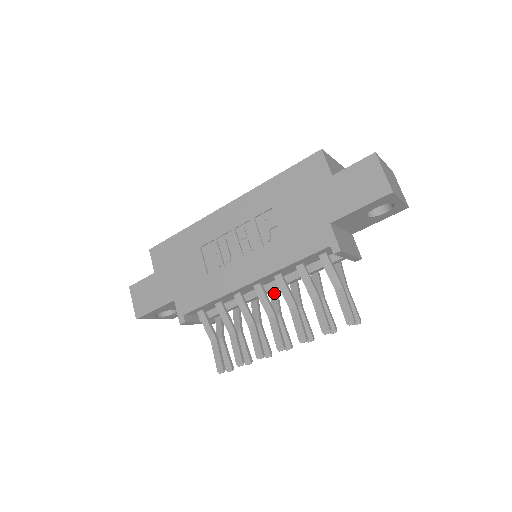
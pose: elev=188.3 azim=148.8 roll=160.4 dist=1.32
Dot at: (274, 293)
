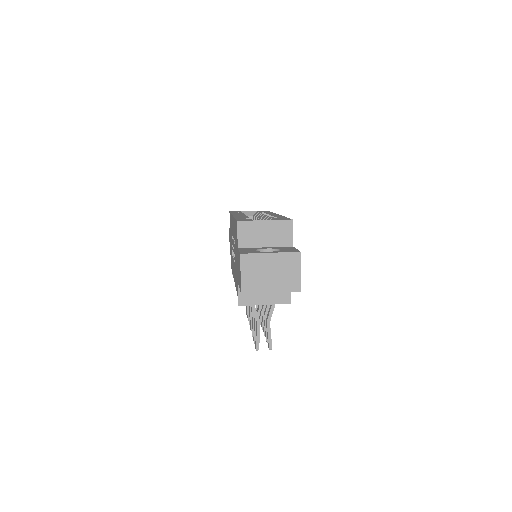
Dot at: occluded
